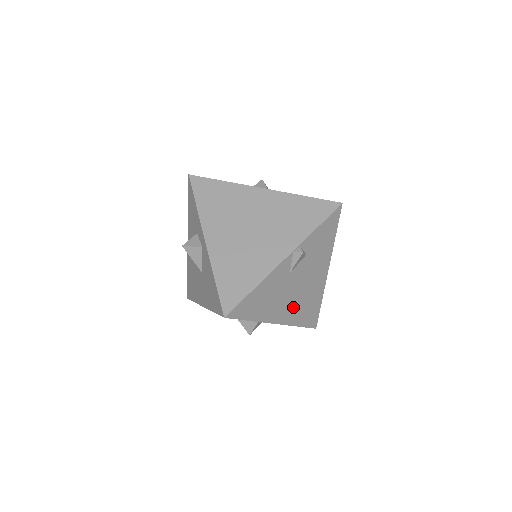
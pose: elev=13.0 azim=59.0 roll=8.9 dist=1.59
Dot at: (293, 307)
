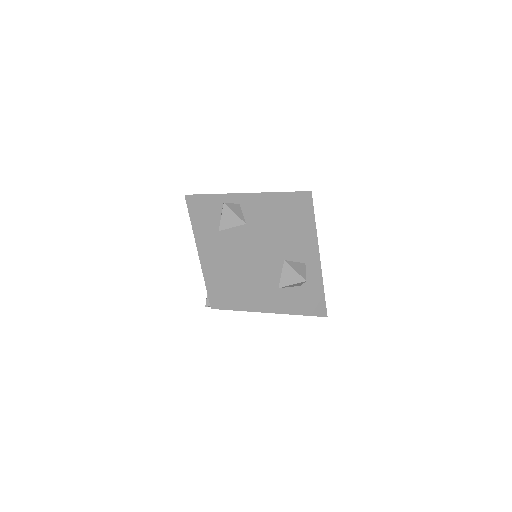
Dot at: occluded
